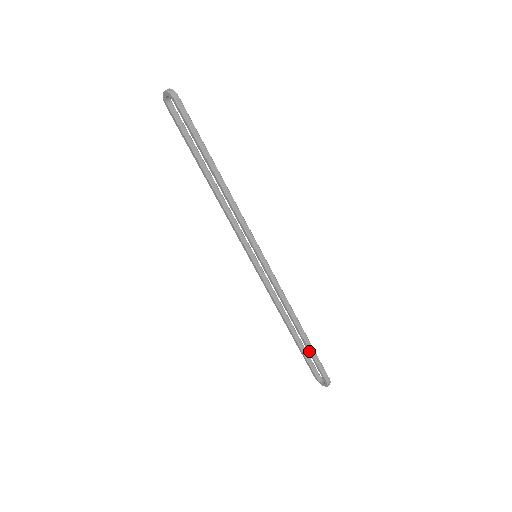
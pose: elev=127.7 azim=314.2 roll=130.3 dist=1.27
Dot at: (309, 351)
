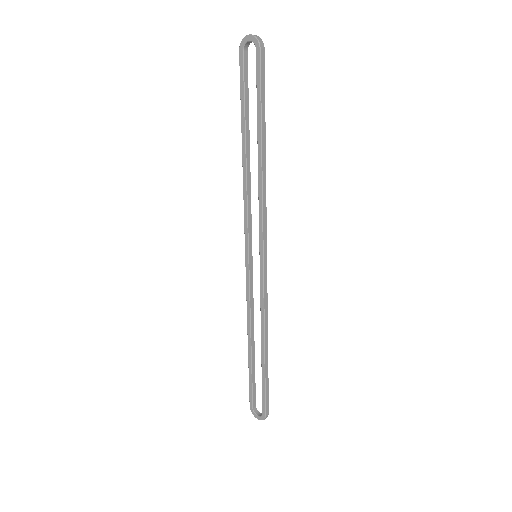
Dot at: (264, 377)
